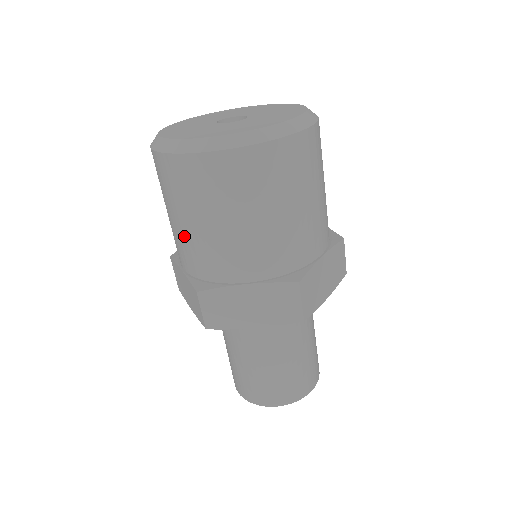
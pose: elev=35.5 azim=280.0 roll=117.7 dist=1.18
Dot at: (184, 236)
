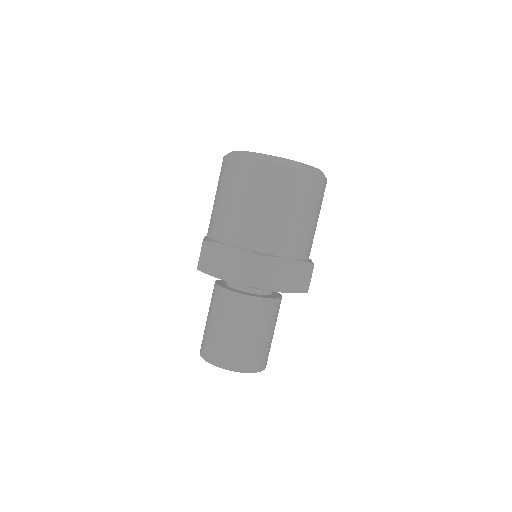
Dot at: (256, 218)
